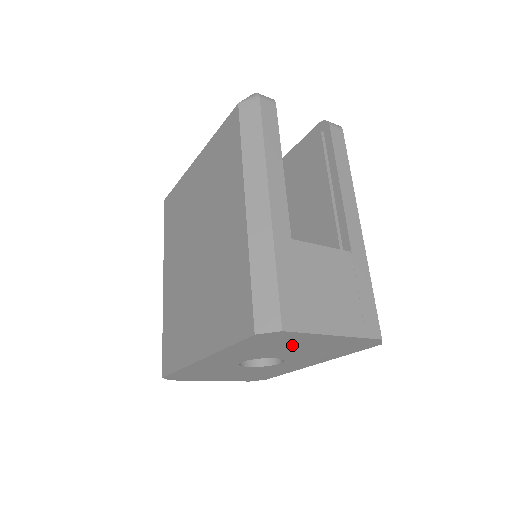
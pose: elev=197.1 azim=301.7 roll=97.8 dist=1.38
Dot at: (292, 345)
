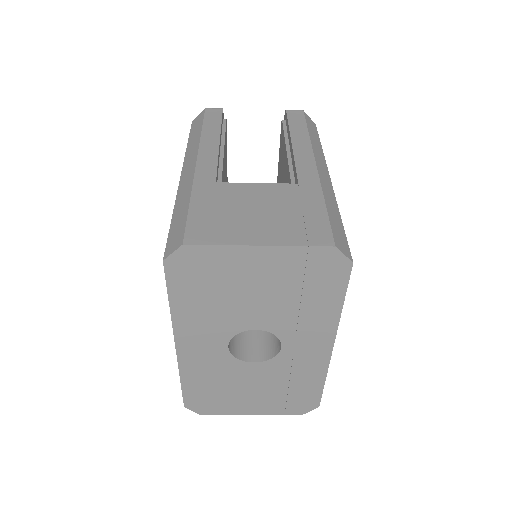
Dot at: (237, 285)
